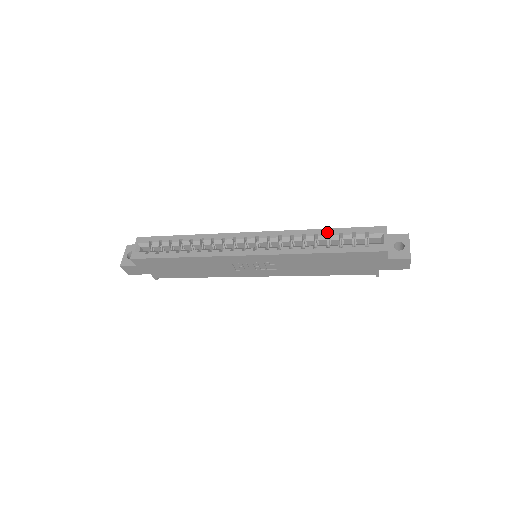
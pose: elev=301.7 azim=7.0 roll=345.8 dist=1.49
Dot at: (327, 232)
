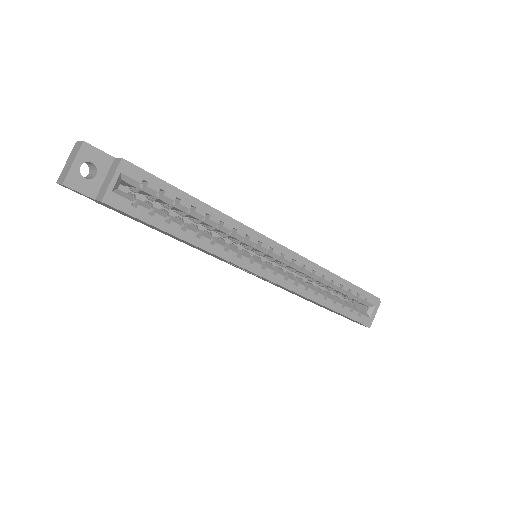
Dot at: (342, 283)
